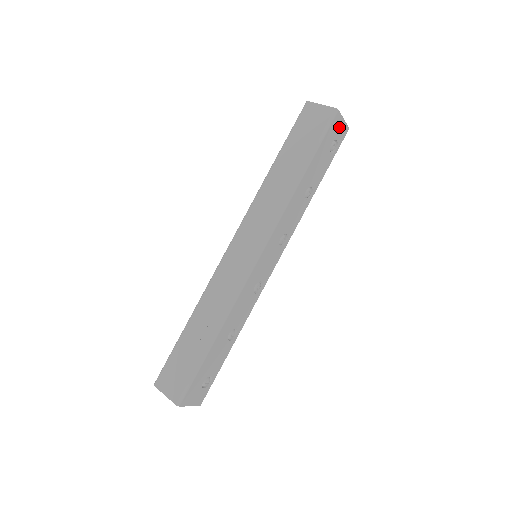
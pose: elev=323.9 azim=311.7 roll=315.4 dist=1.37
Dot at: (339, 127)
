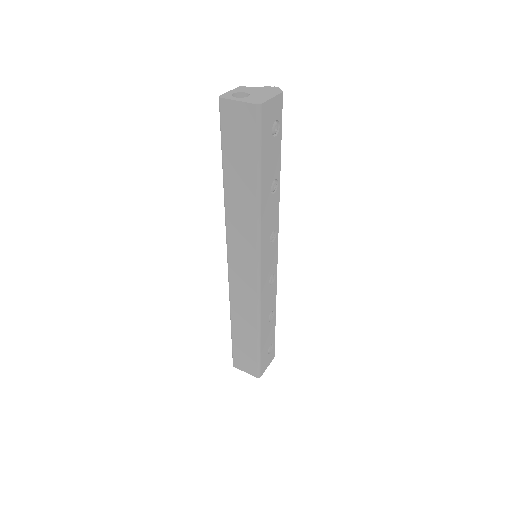
Dot at: (271, 110)
